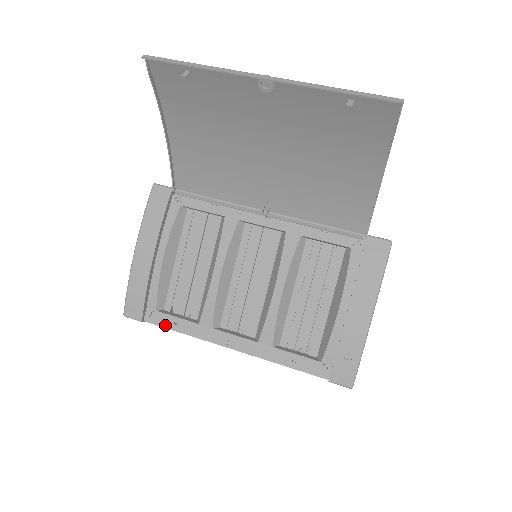
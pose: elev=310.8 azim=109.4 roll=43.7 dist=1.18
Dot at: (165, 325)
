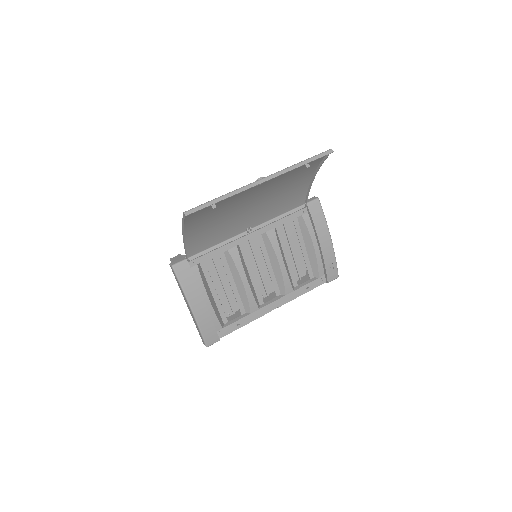
Dot at: (233, 330)
